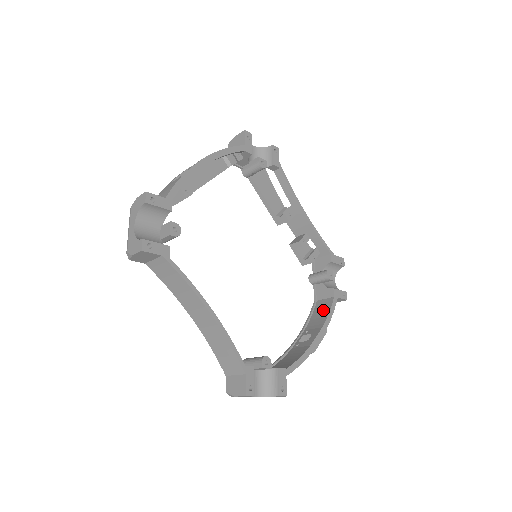
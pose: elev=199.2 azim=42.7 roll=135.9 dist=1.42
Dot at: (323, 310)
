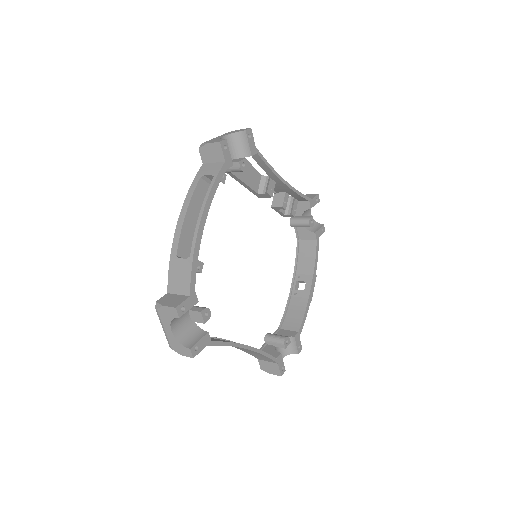
Dot at: (309, 253)
